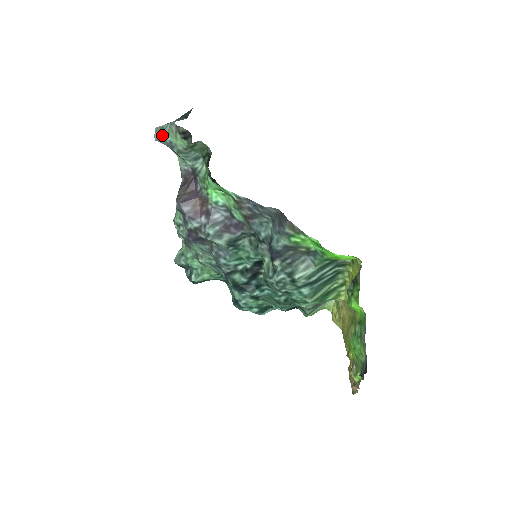
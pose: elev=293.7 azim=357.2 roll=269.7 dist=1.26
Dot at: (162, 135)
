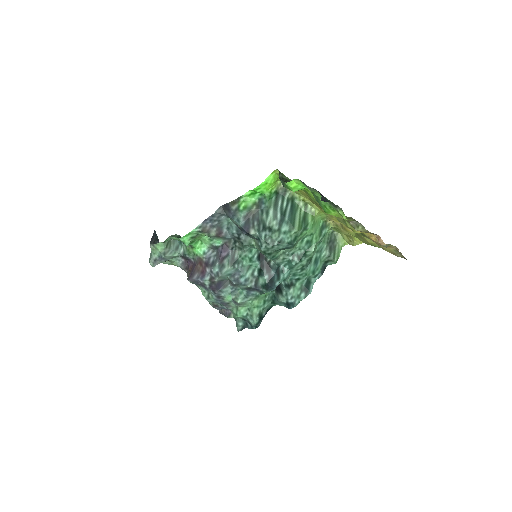
Dot at: (153, 260)
